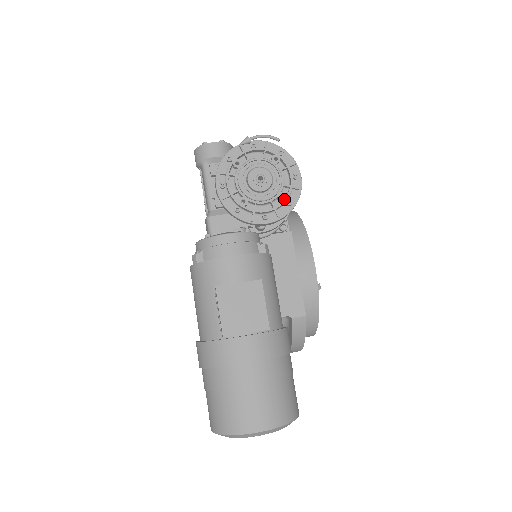
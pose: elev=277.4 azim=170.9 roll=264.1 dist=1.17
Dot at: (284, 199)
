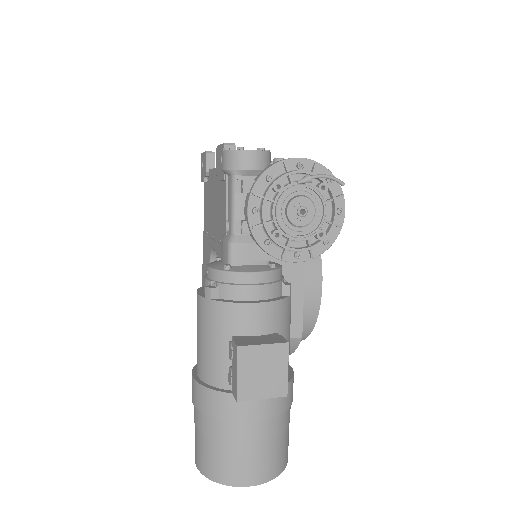
Dot at: (323, 238)
